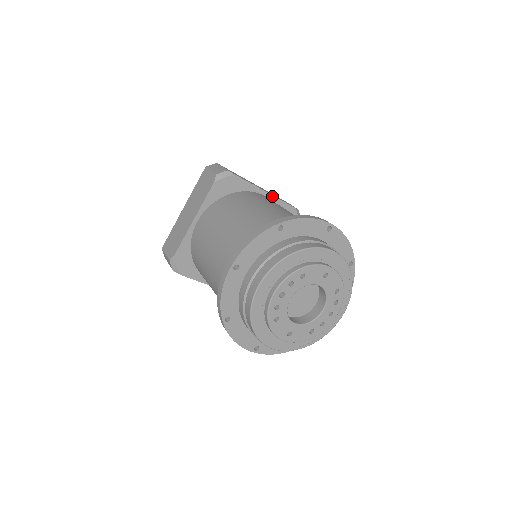
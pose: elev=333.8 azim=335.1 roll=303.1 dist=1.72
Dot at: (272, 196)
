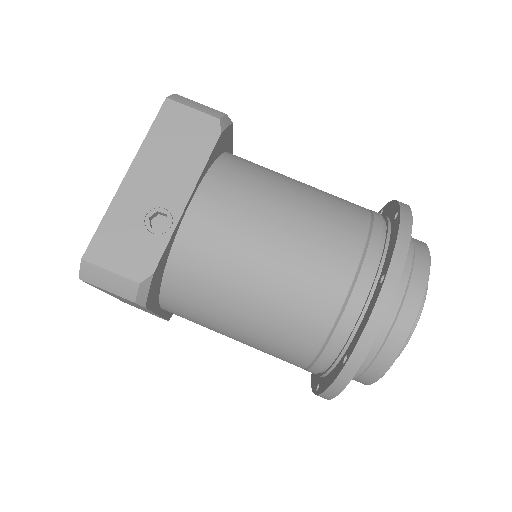
Dot at: (194, 188)
